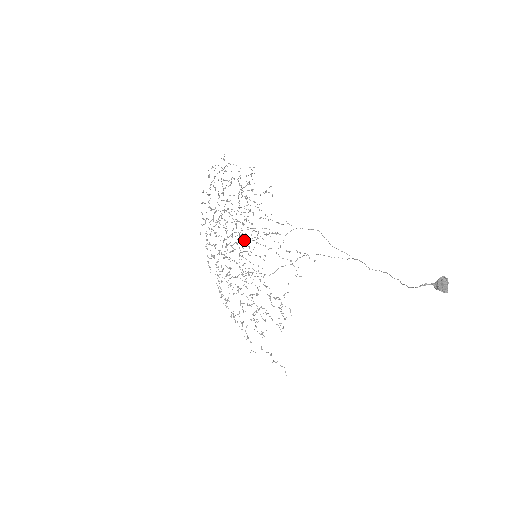
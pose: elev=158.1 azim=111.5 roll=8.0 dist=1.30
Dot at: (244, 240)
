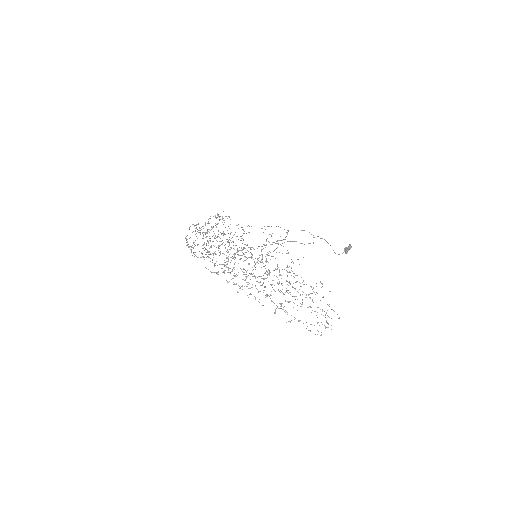
Dot at: occluded
